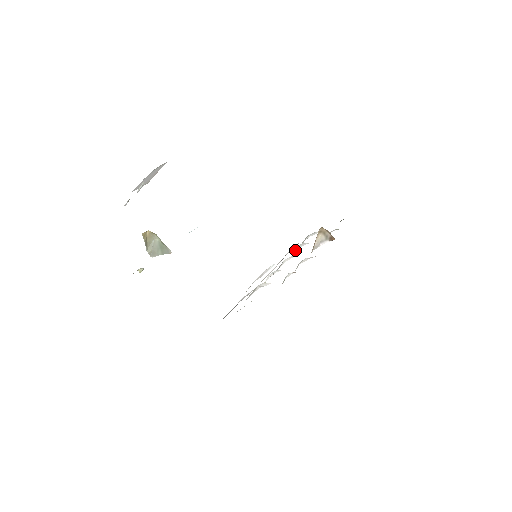
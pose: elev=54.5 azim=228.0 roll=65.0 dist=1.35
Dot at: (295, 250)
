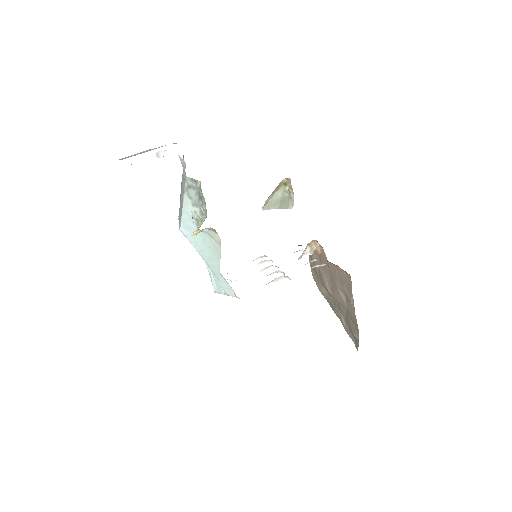
Dot at: occluded
